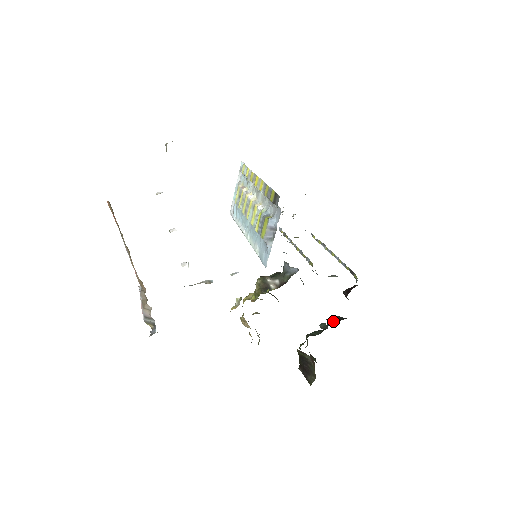
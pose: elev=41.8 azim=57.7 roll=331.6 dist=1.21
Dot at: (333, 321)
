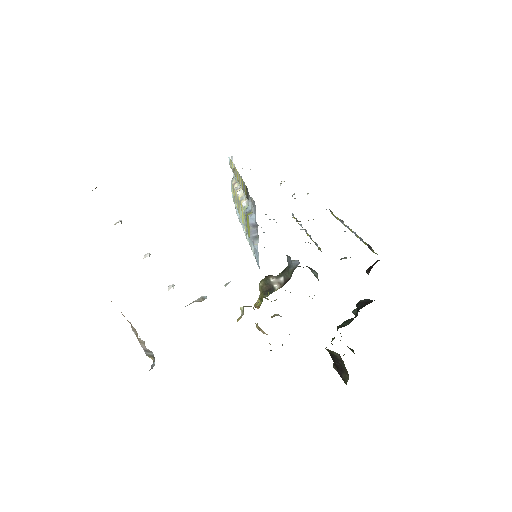
Dot at: (361, 306)
